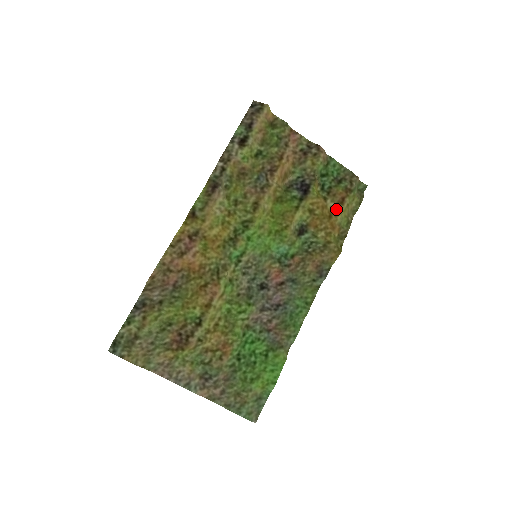
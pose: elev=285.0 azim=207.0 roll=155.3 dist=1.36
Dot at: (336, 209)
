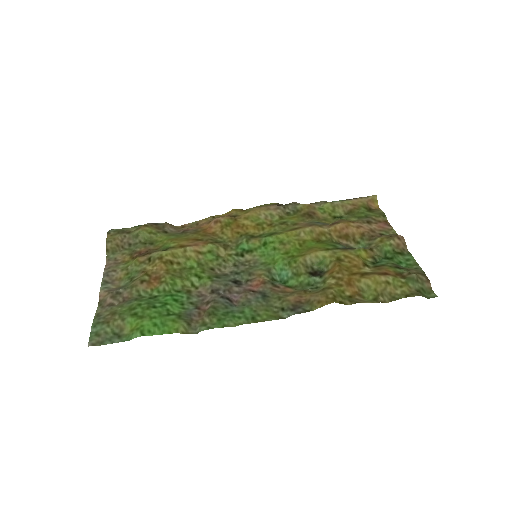
Dot at: (368, 274)
